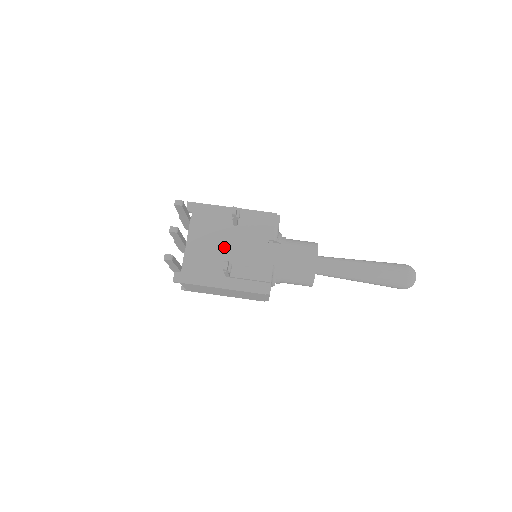
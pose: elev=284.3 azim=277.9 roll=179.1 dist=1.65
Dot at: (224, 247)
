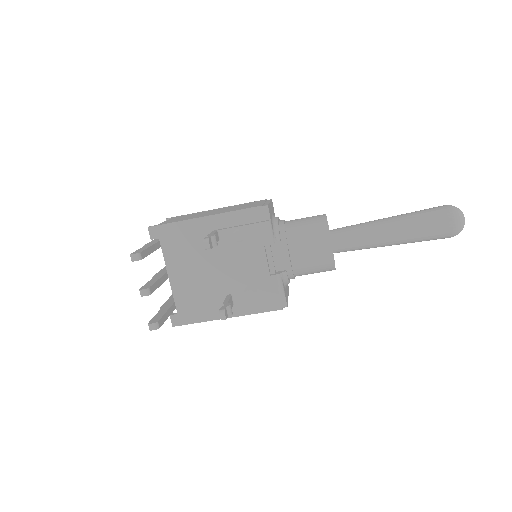
Dot at: (214, 270)
